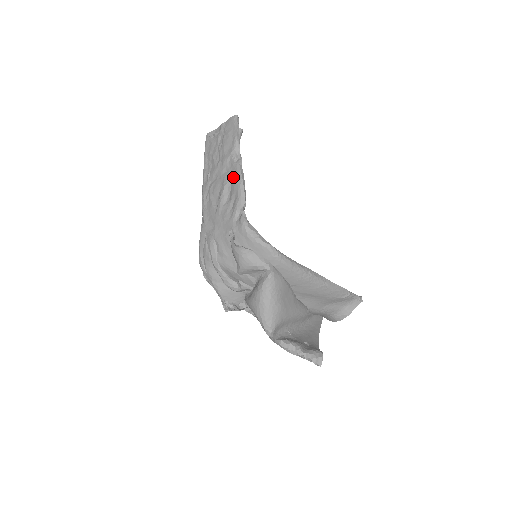
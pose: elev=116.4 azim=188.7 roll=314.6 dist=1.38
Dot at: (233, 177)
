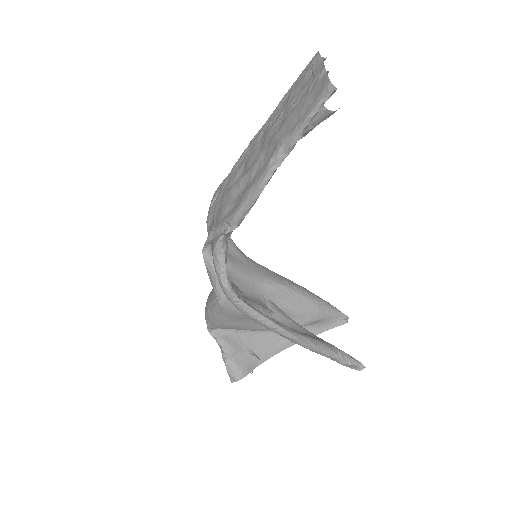
Dot at: (255, 178)
